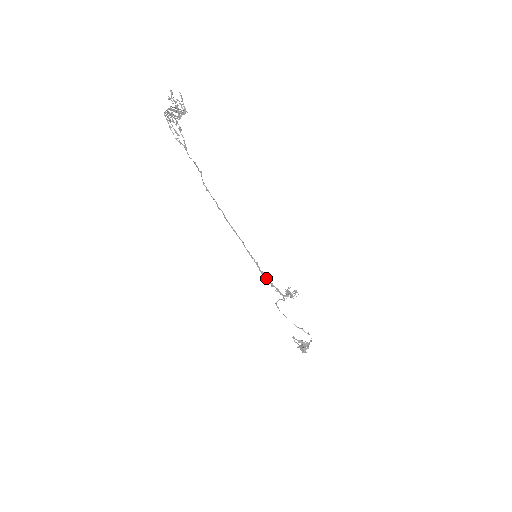
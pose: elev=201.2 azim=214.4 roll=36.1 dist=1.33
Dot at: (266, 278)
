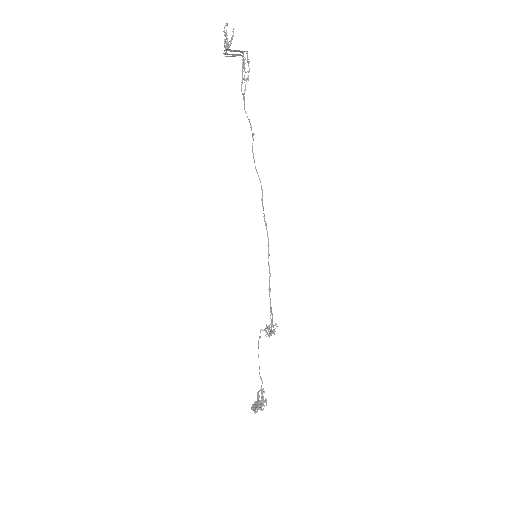
Dot at: (270, 298)
